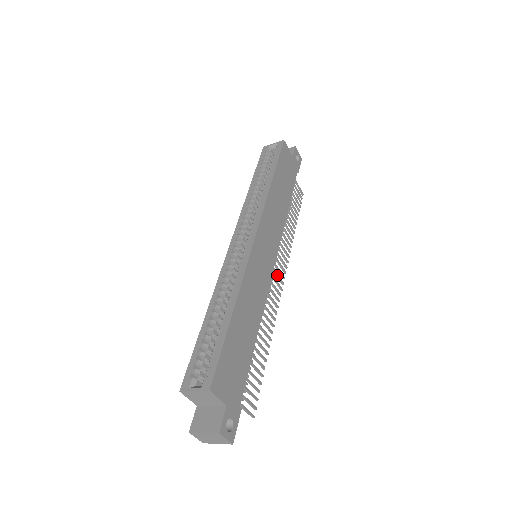
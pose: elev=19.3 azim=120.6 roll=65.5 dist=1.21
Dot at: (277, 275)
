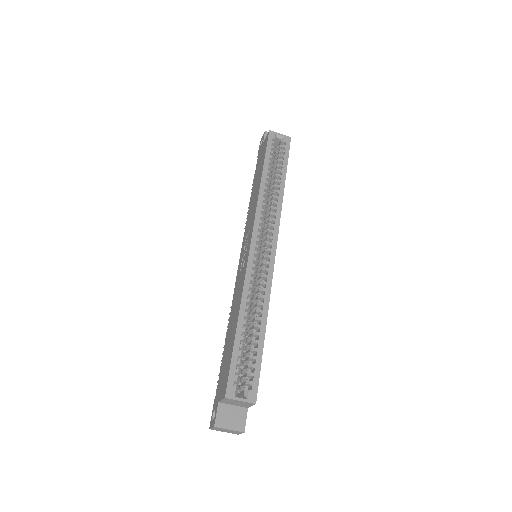
Dot at: occluded
